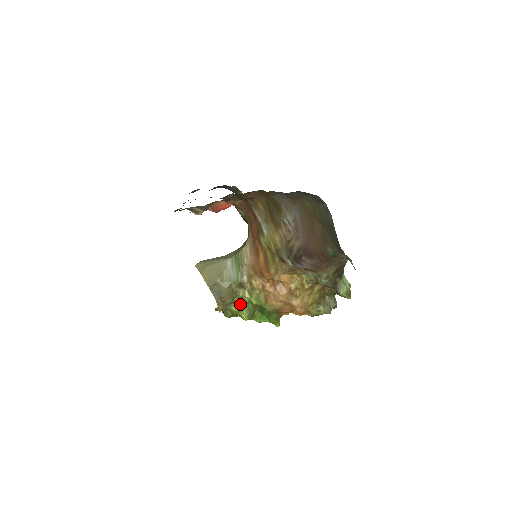
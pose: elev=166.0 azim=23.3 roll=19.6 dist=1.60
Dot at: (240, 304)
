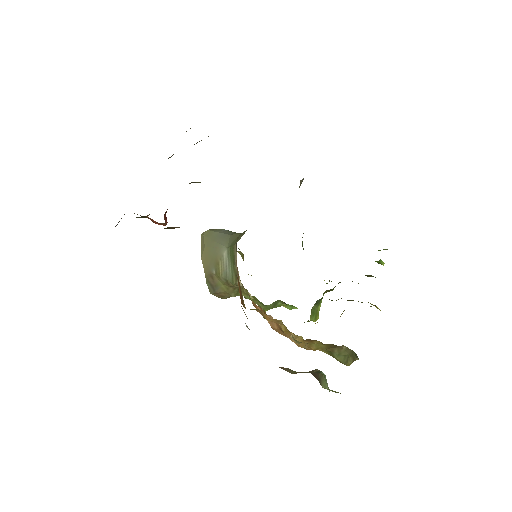
Dot at: occluded
